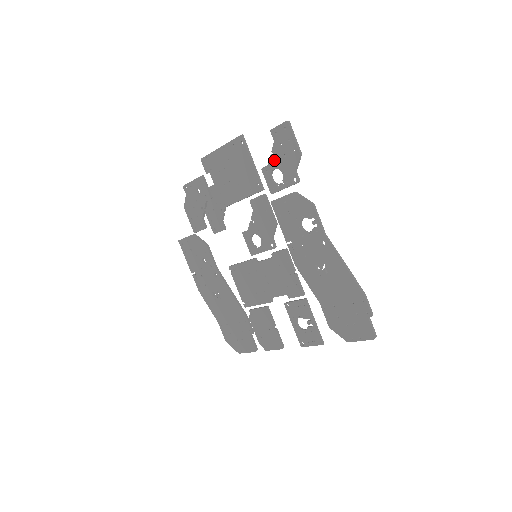
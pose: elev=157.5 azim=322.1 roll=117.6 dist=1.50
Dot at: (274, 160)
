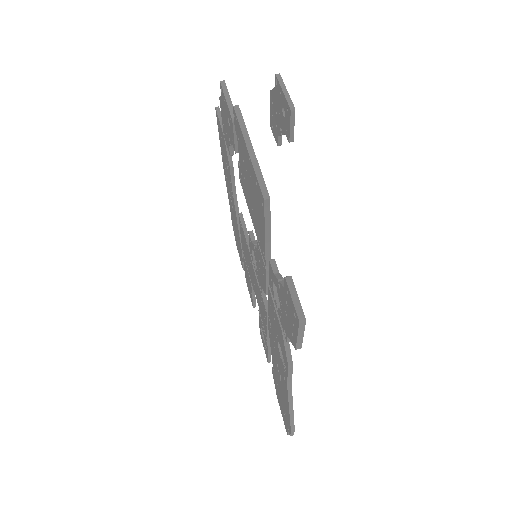
Dot at: (278, 289)
